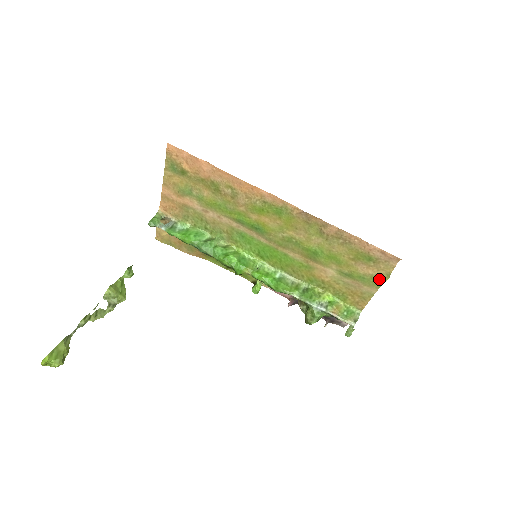
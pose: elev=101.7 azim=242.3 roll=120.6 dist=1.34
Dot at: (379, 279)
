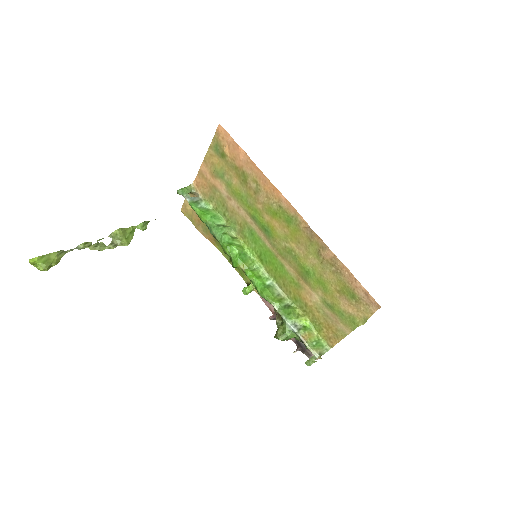
Dot at: (356, 321)
